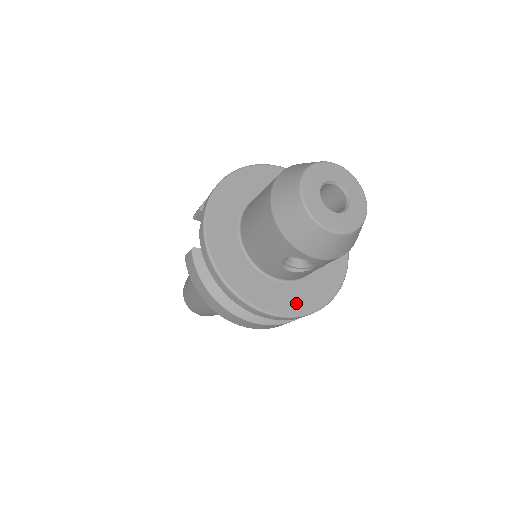
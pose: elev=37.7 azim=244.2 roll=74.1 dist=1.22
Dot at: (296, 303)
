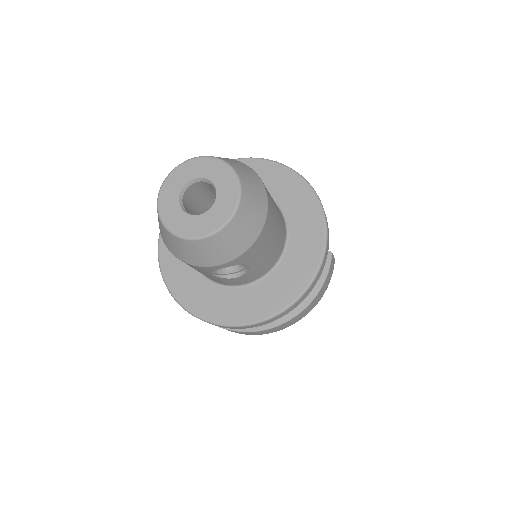
Dot at: (273, 300)
